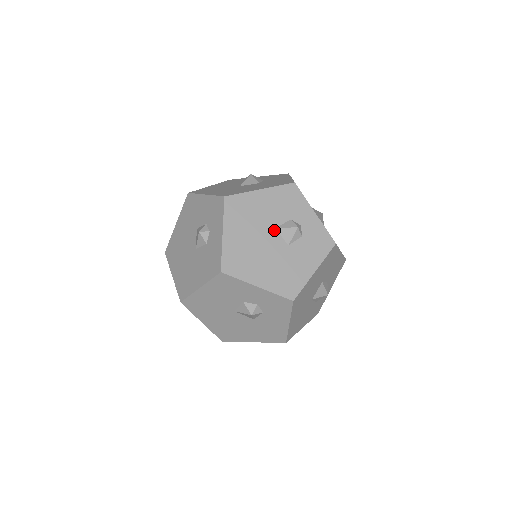
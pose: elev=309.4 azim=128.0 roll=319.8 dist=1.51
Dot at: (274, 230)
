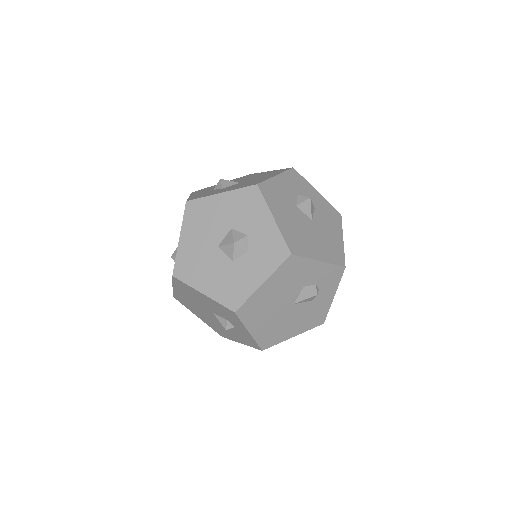
Dot at: (212, 313)
